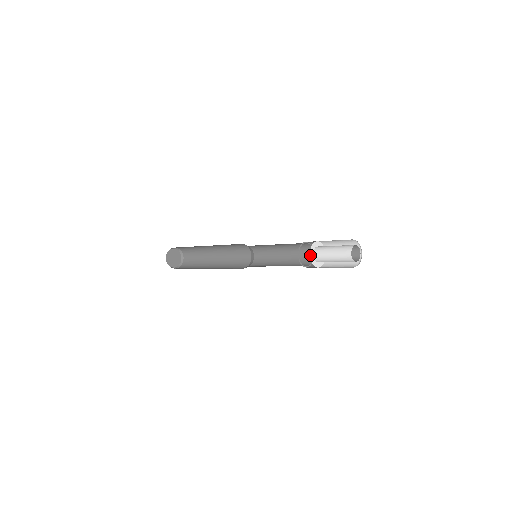
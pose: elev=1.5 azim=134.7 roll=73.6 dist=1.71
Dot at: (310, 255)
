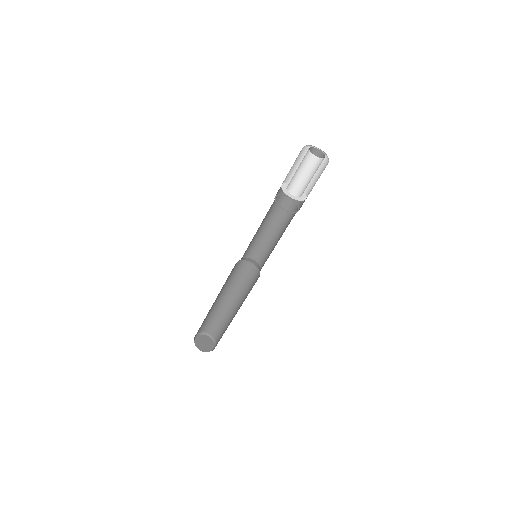
Dot at: (285, 193)
